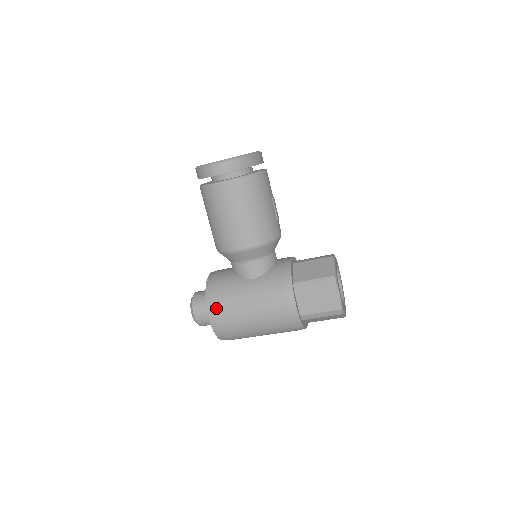
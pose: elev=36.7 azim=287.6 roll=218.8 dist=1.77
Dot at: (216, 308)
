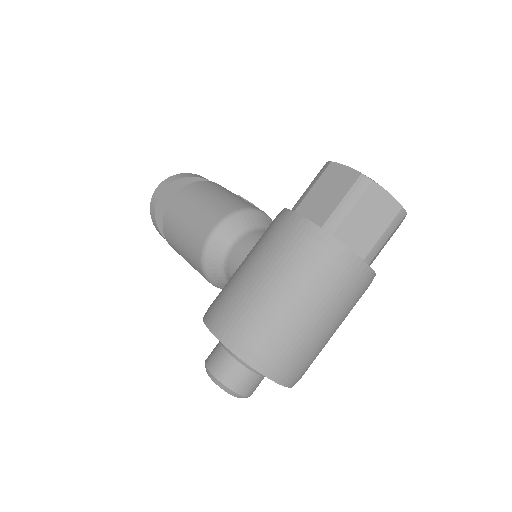
Dot at: (215, 312)
